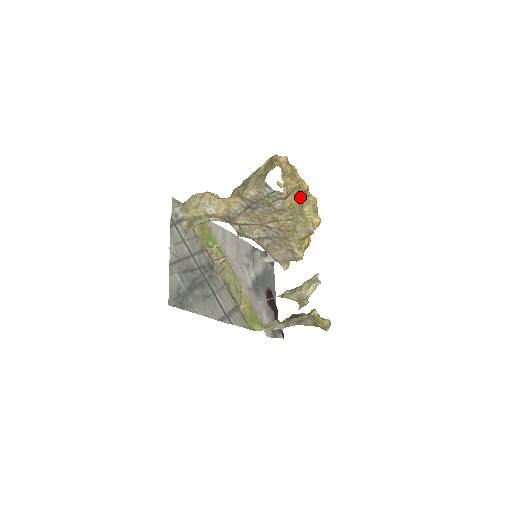
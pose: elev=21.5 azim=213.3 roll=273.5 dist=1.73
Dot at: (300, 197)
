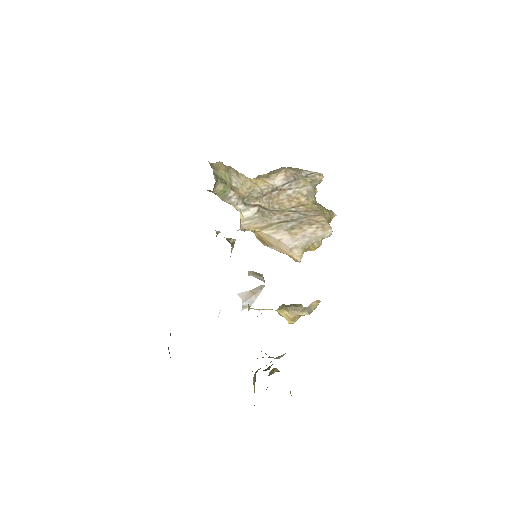
Dot at: occluded
